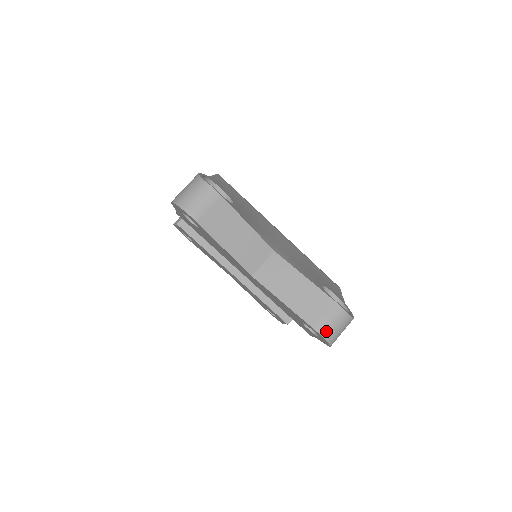
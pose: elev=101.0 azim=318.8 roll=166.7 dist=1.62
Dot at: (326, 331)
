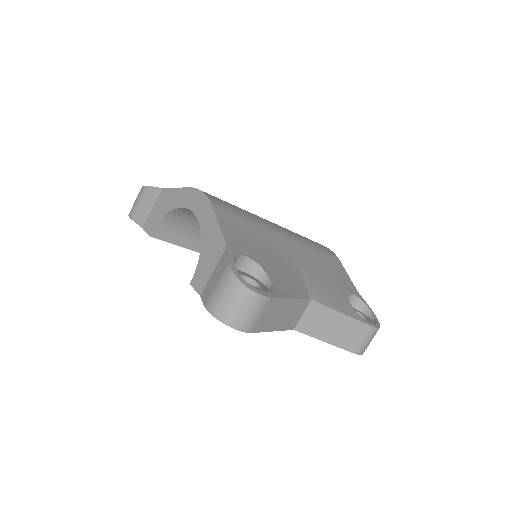
Dot at: (364, 350)
